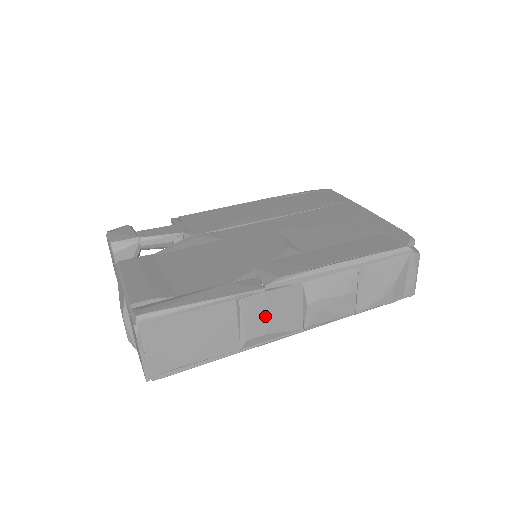
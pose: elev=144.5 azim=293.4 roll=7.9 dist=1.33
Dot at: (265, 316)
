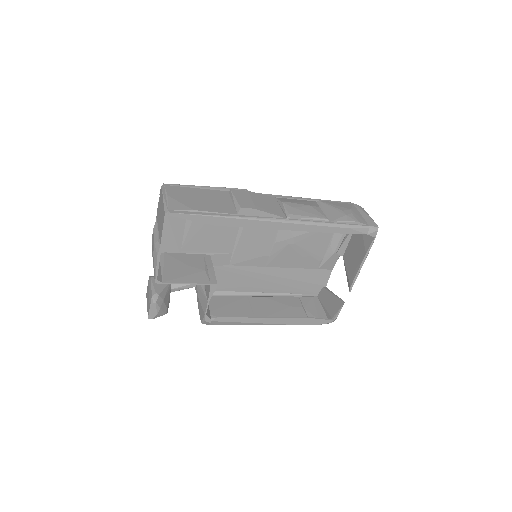
Dot at: (252, 201)
